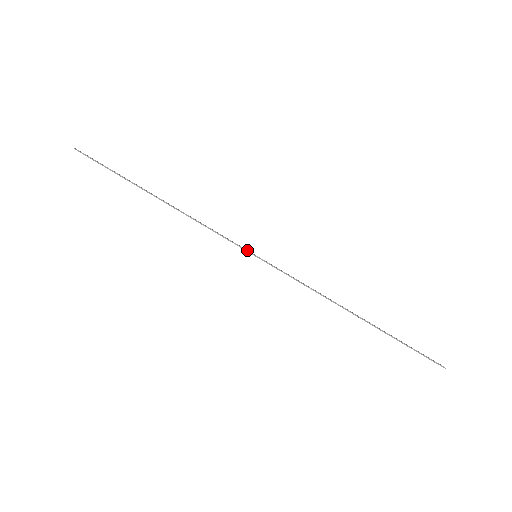
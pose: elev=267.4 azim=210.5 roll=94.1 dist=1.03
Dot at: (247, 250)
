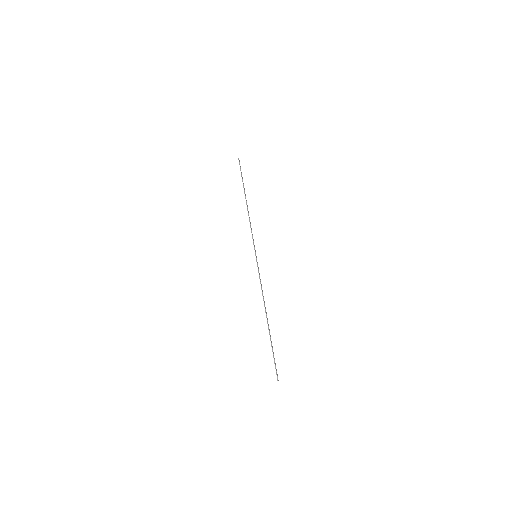
Dot at: (255, 250)
